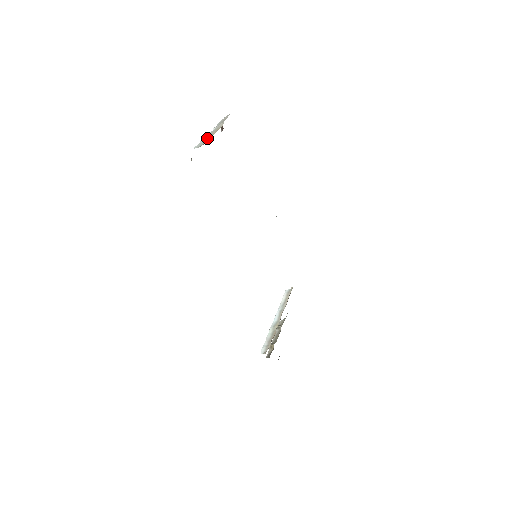
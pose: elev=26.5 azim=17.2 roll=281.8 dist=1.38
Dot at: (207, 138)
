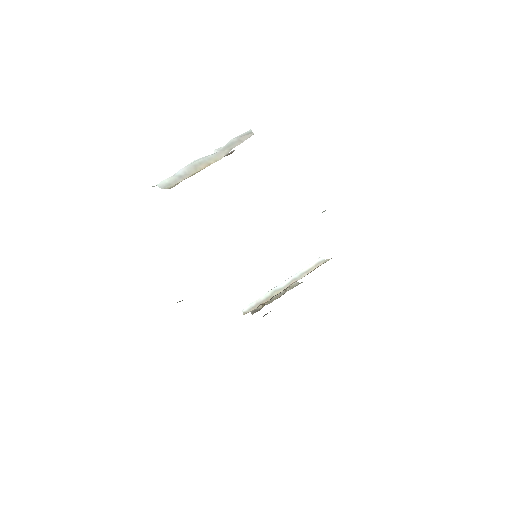
Dot at: (186, 173)
